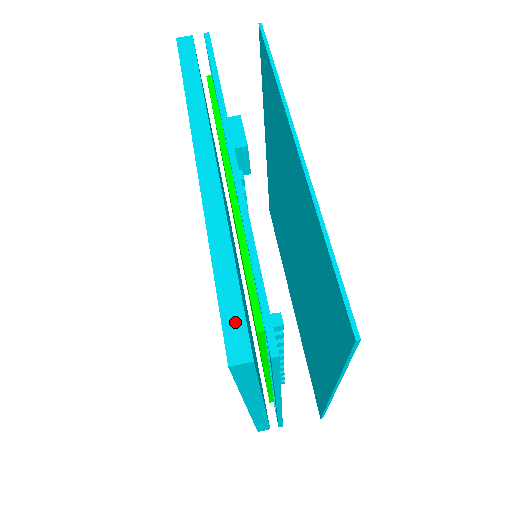
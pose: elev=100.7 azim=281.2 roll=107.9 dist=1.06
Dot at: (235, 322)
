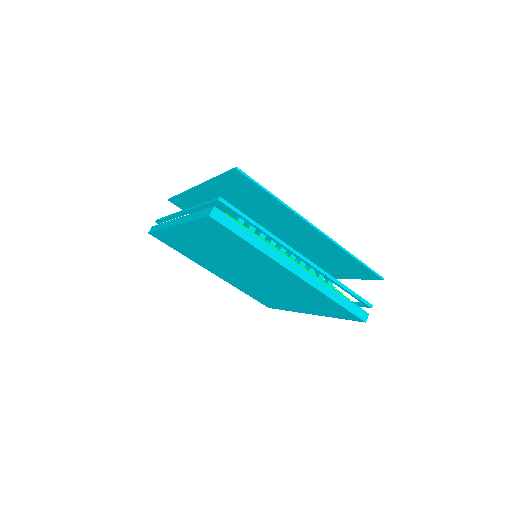
Dot at: (204, 213)
